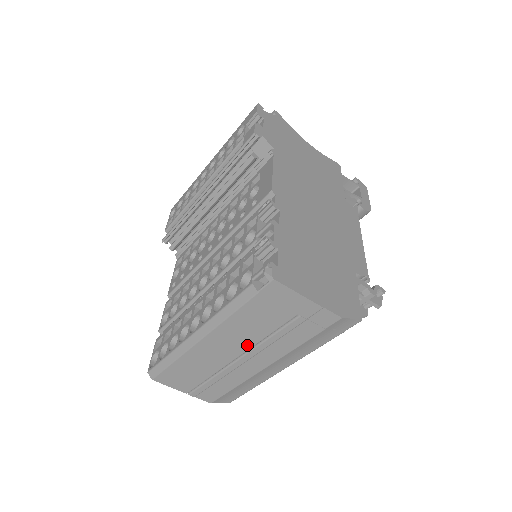
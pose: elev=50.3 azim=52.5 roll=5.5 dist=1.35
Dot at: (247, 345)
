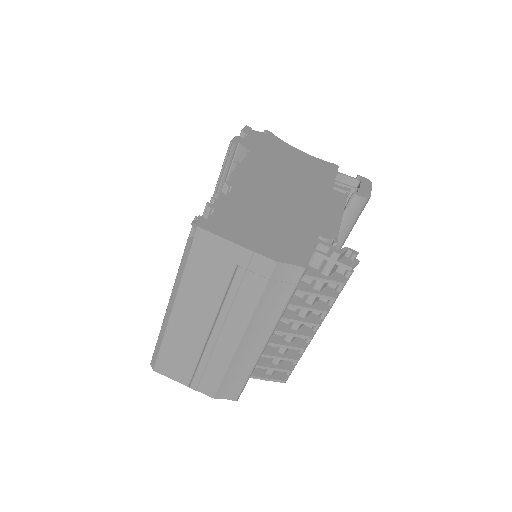
Dot at: (211, 313)
